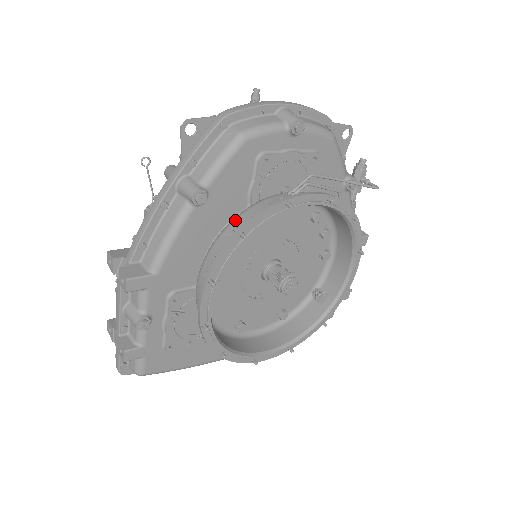
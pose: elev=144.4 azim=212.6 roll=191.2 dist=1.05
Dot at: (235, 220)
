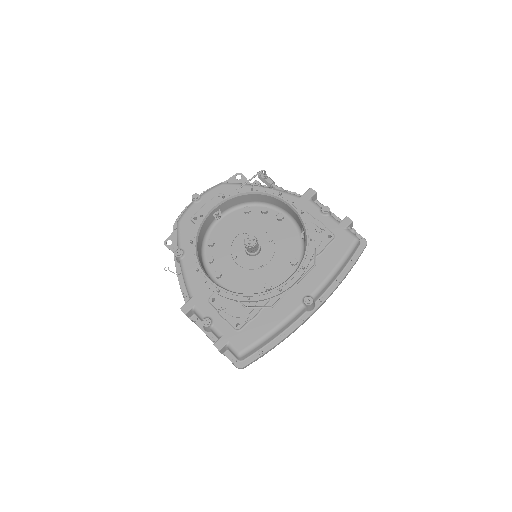
Dot at: occluded
